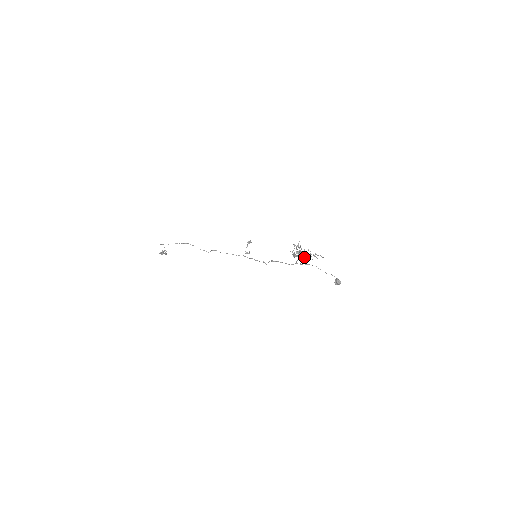
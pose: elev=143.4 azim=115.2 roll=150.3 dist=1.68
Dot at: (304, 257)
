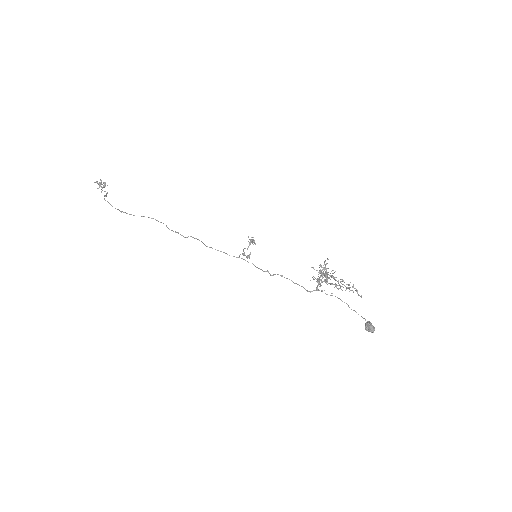
Dot at: (330, 284)
